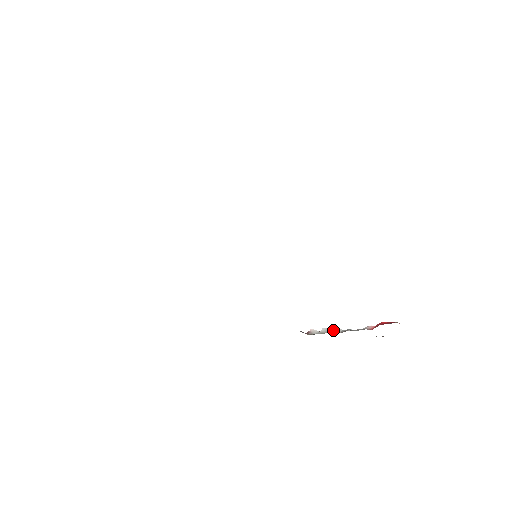
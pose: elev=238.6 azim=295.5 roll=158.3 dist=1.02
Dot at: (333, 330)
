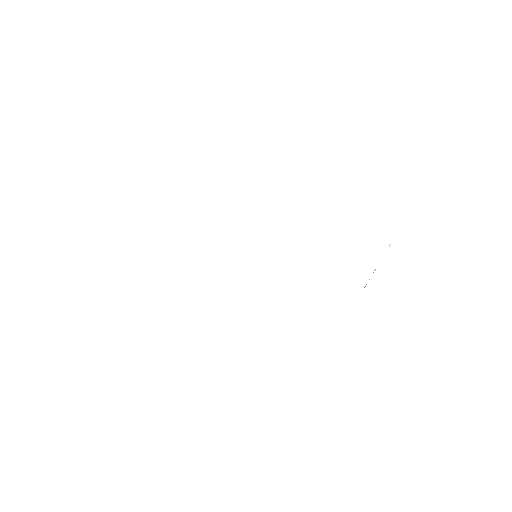
Dot at: (373, 272)
